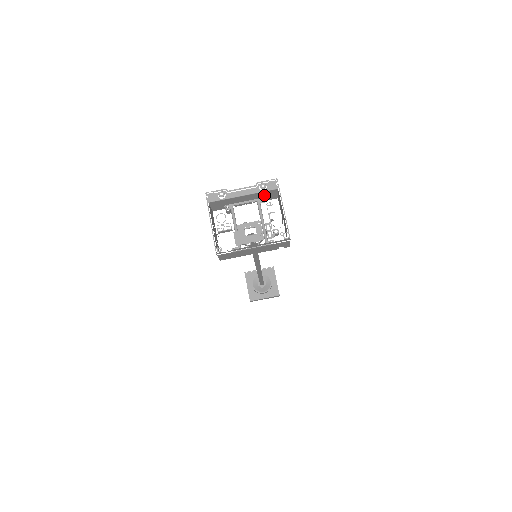
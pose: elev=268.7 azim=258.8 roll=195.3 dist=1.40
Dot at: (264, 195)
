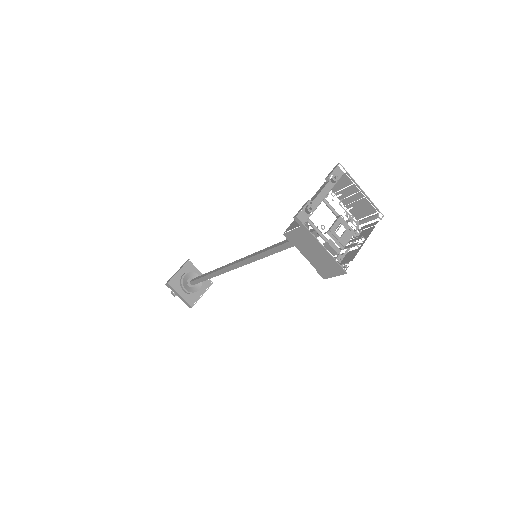
Dot at: occluded
